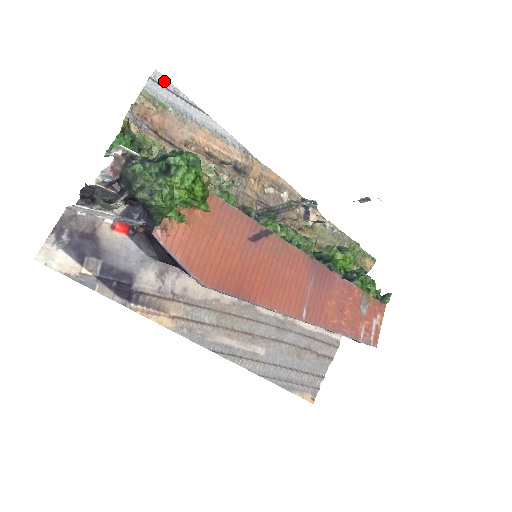
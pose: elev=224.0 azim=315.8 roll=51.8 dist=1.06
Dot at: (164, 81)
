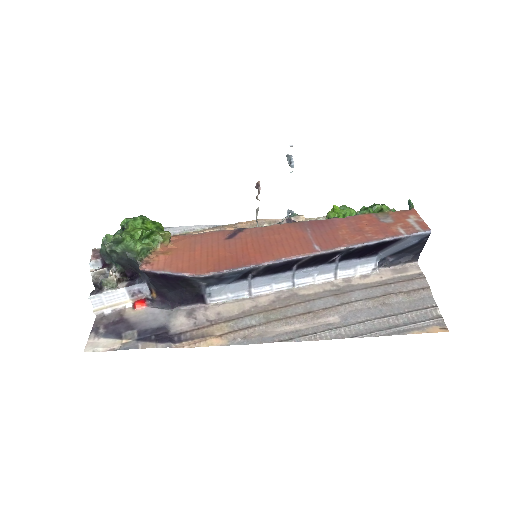
Dot at: occluded
